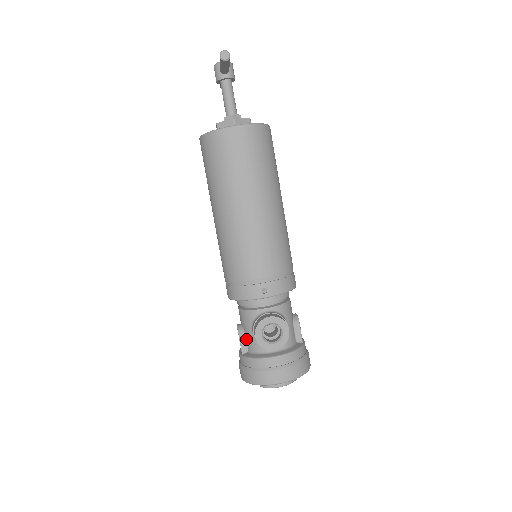
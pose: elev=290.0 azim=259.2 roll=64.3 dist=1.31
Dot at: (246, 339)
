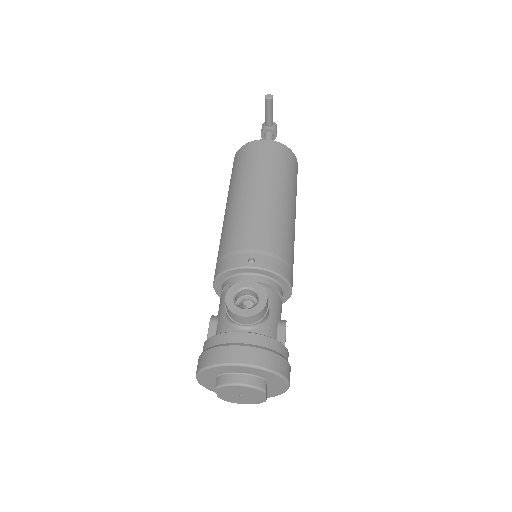
Dot at: (217, 325)
